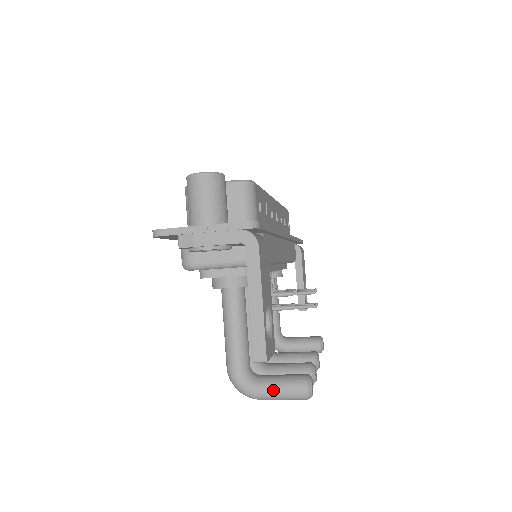
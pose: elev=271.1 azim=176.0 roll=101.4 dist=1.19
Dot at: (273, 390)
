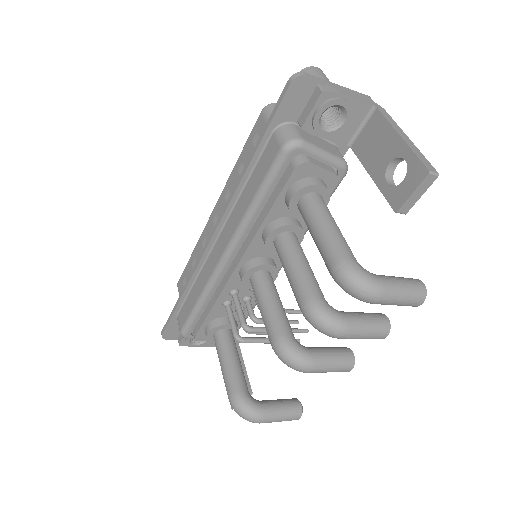
Dot at: (396, 280)
